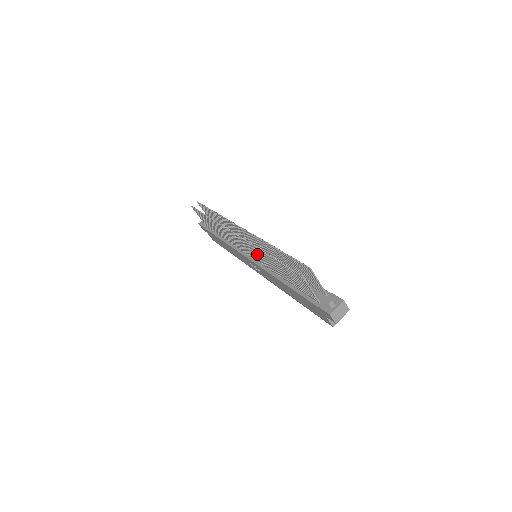
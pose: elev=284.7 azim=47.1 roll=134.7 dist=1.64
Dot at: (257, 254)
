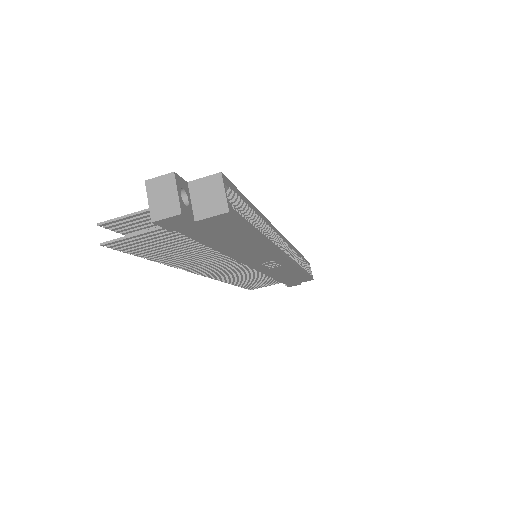
Dot at: (210, 264)
